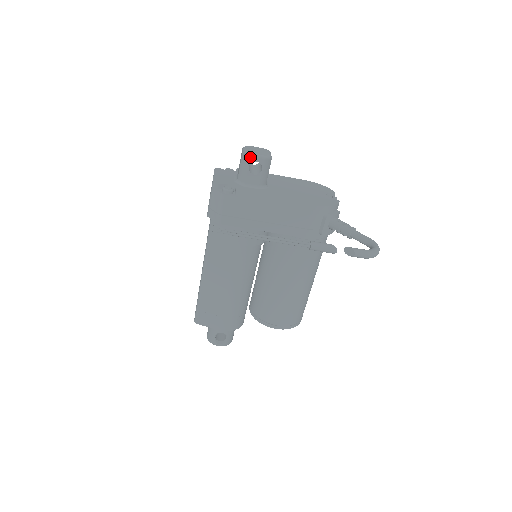
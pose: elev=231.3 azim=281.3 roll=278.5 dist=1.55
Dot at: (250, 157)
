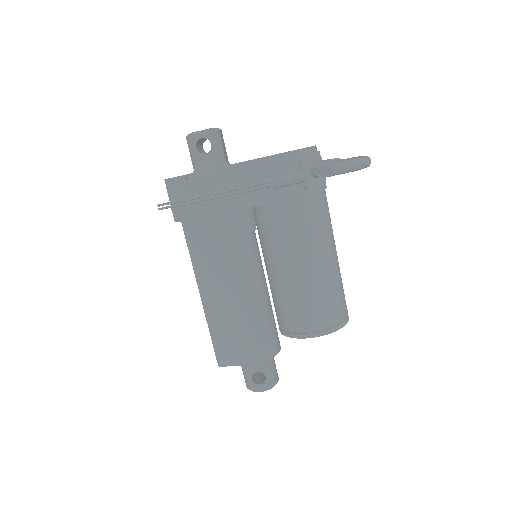
Dot at: (192, 136)
